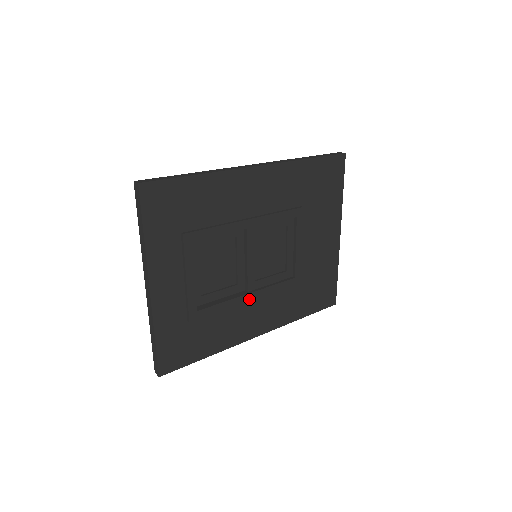
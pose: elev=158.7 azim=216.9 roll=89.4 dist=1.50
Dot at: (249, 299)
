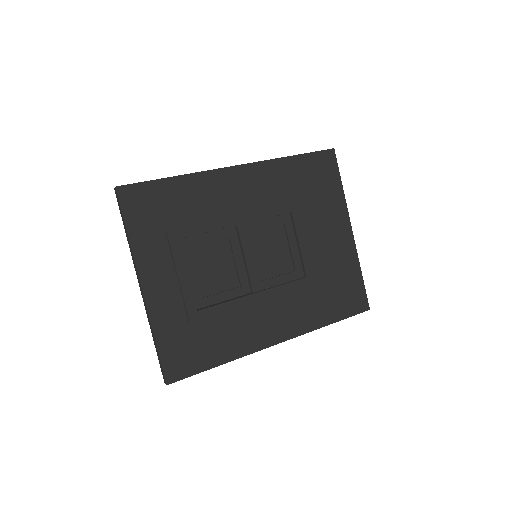
Dot at: (255, 300)
